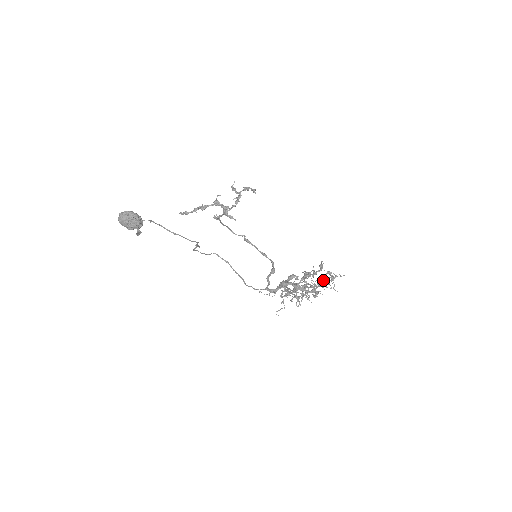
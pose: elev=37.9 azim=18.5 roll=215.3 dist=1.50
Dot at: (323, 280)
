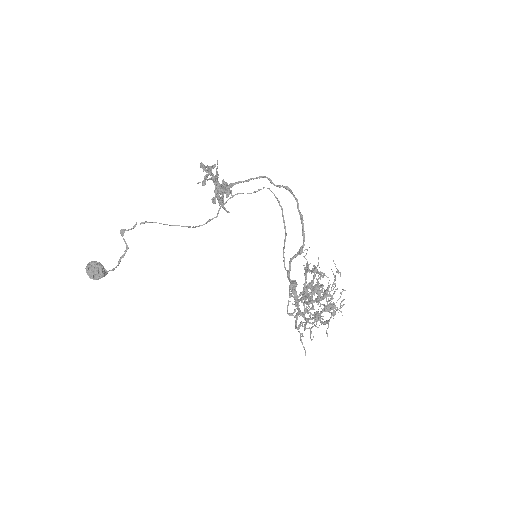
Dot at: (318, 315)
